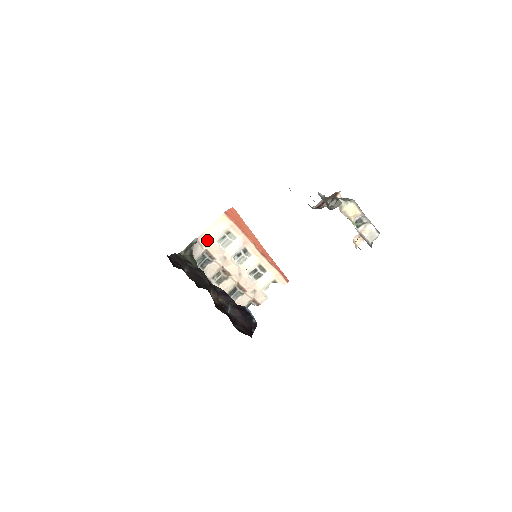
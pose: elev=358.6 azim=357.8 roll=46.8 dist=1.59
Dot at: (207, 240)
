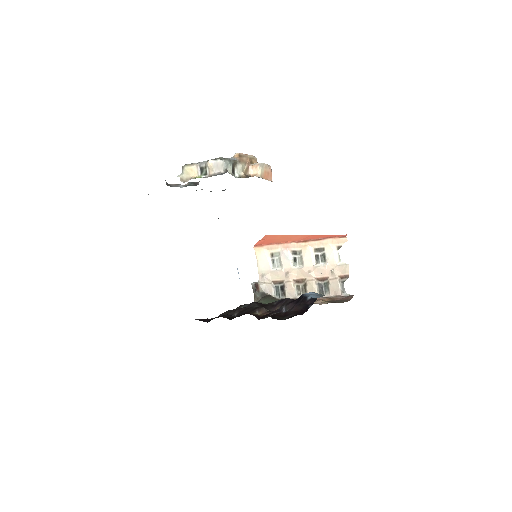
Dot at: (265, 275)
